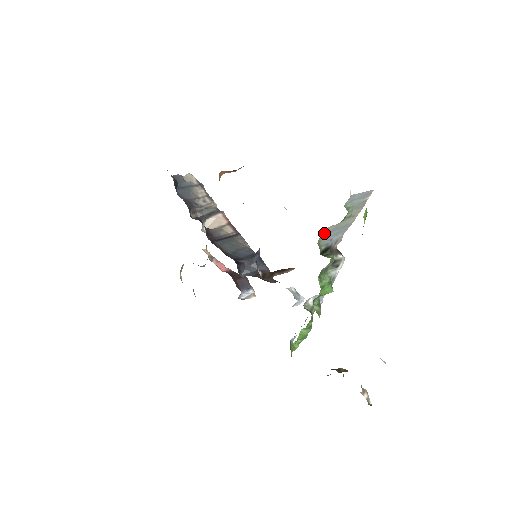
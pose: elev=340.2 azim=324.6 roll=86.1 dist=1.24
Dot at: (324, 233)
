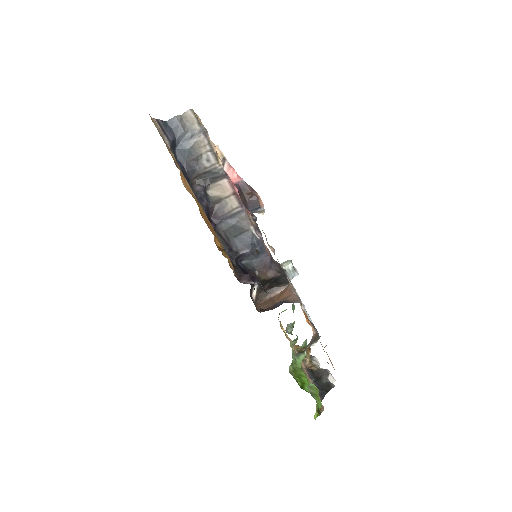
Dot at: occluded
